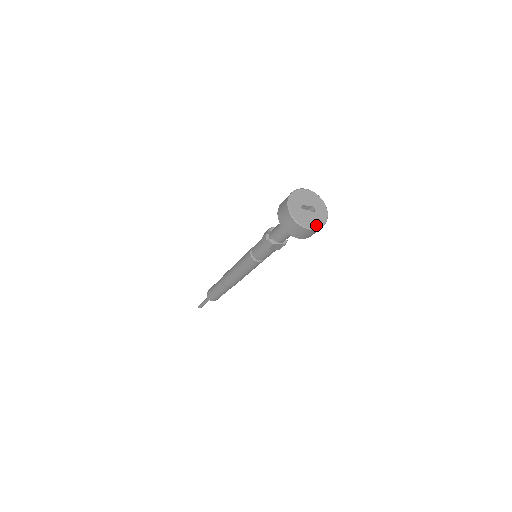
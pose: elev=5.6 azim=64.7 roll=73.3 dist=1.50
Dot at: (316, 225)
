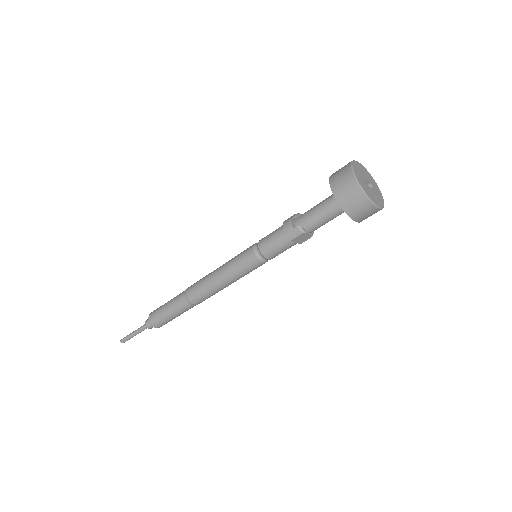
Dot at: (380, 204)
